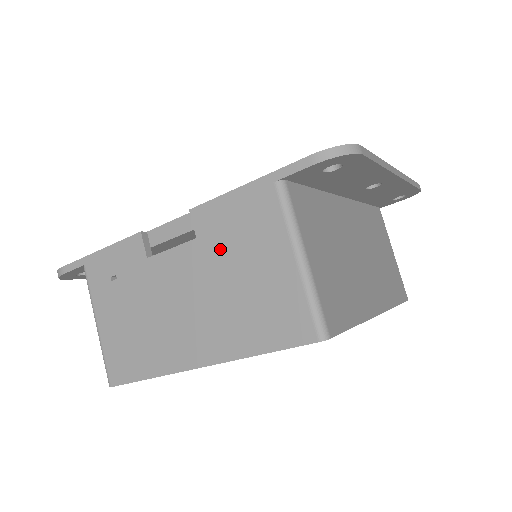
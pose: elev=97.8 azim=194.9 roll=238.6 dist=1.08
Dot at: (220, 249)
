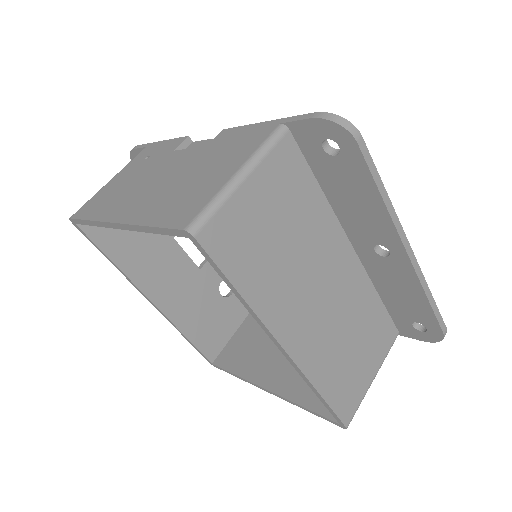
Dot at: (209, 155)
